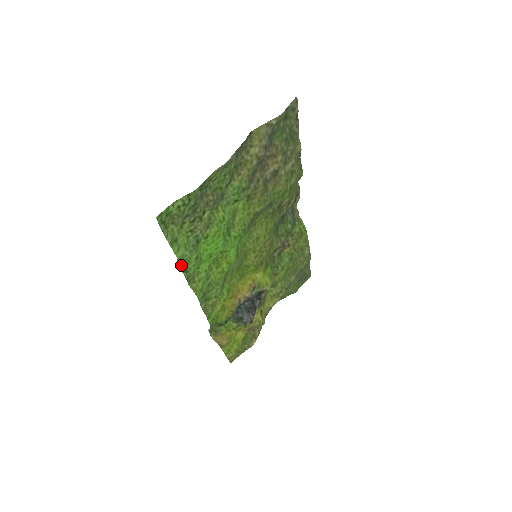
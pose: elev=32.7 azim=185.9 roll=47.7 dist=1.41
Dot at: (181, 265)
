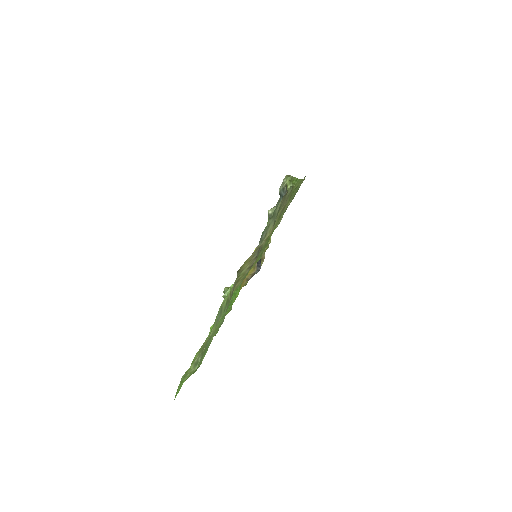
Dot at: occluded
